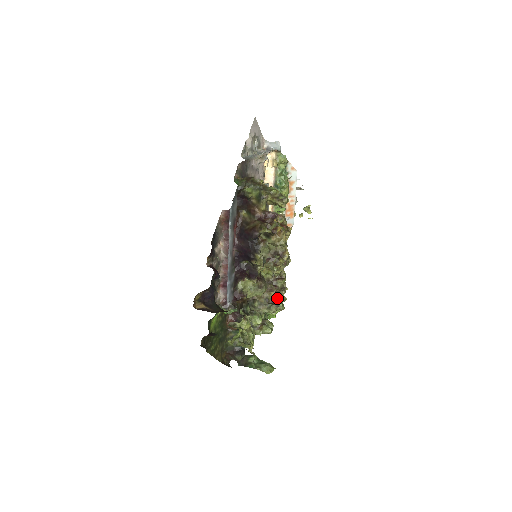
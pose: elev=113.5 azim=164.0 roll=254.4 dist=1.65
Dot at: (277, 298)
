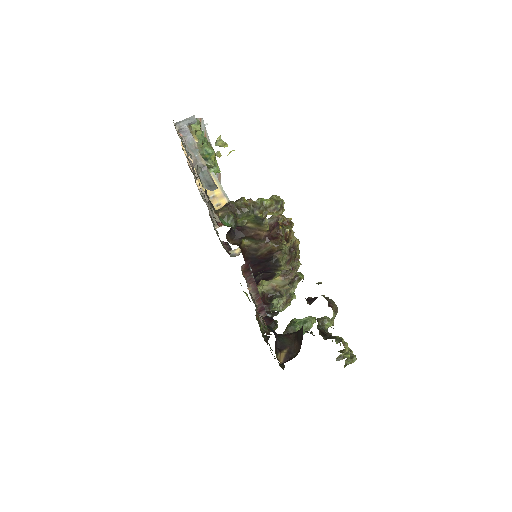
Dot at: occluded
